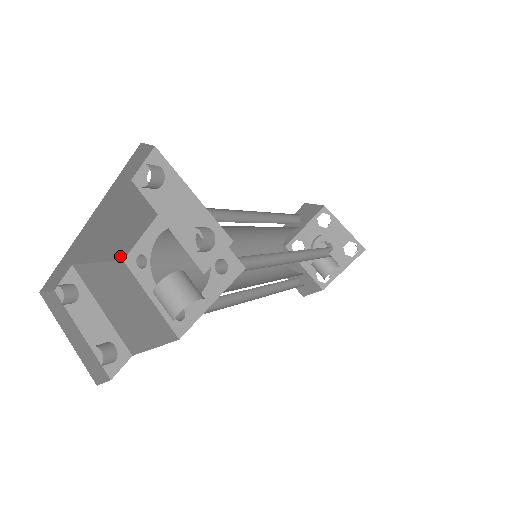
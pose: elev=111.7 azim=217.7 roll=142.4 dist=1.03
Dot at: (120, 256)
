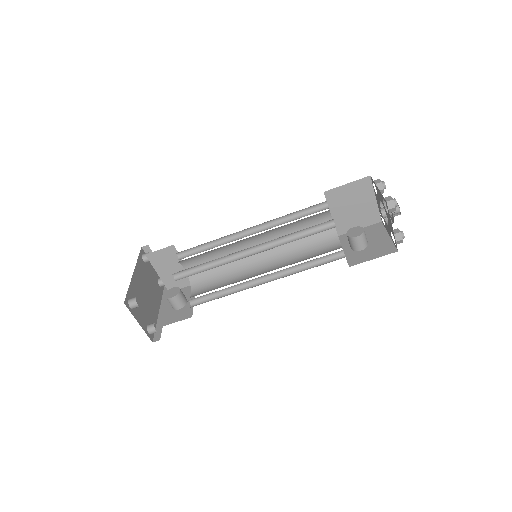
Dot at: (169, 248)
